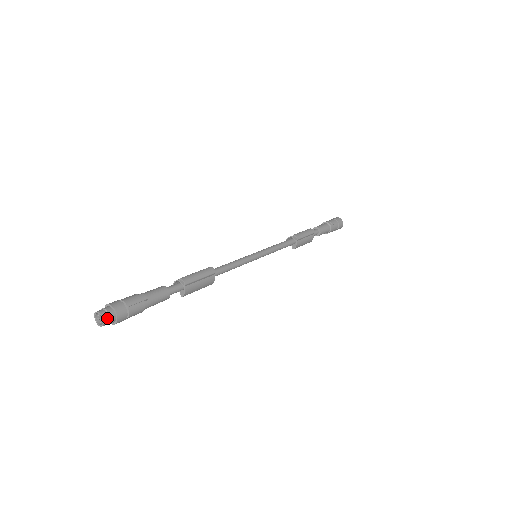
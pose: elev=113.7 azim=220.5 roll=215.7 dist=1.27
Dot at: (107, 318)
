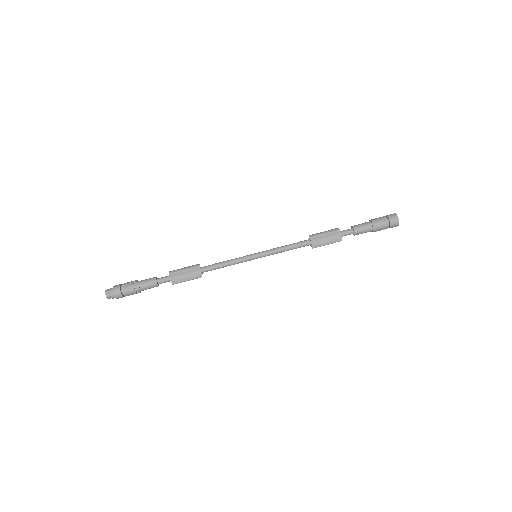
Dot at: (108, 292)
